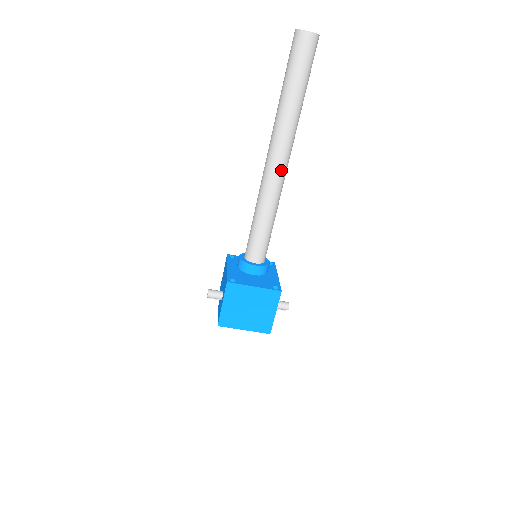
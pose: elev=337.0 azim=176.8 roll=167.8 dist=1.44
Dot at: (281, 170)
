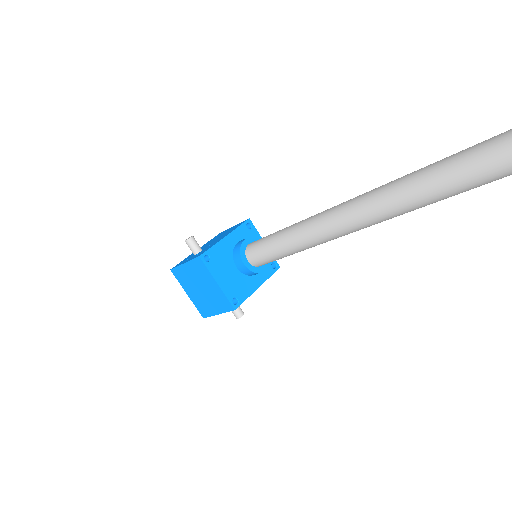
Dot at: (338, 231)
